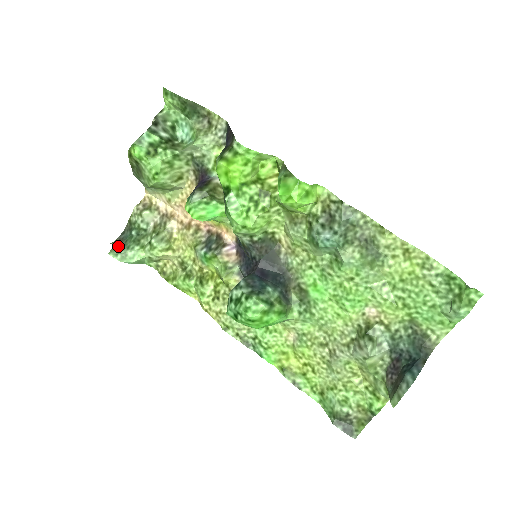
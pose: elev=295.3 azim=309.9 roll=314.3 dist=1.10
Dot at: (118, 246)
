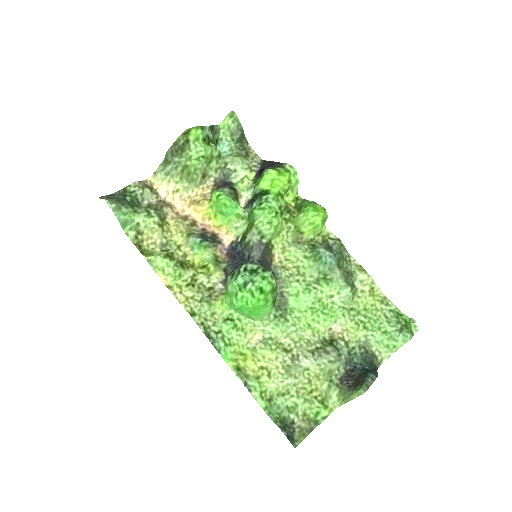
Dot at: (112, 199)
